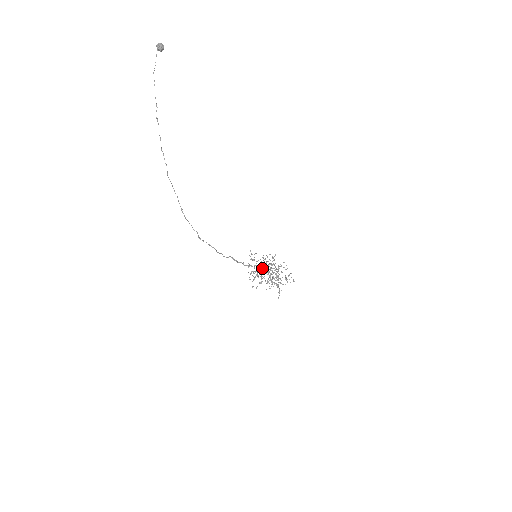
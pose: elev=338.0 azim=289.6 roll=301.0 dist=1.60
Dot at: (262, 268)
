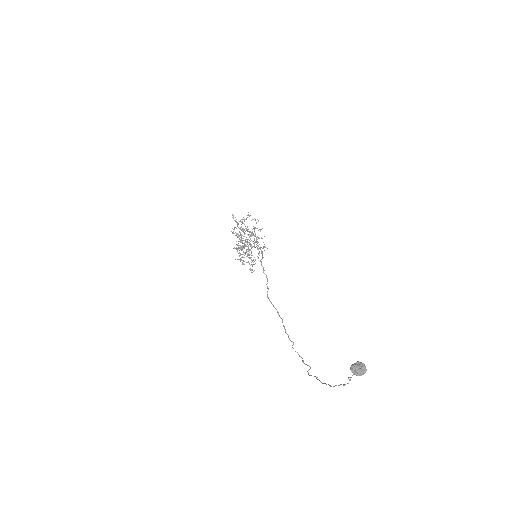
Dot at: occluded
